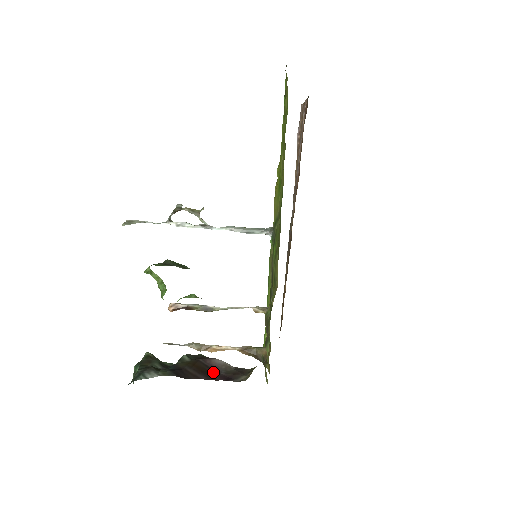
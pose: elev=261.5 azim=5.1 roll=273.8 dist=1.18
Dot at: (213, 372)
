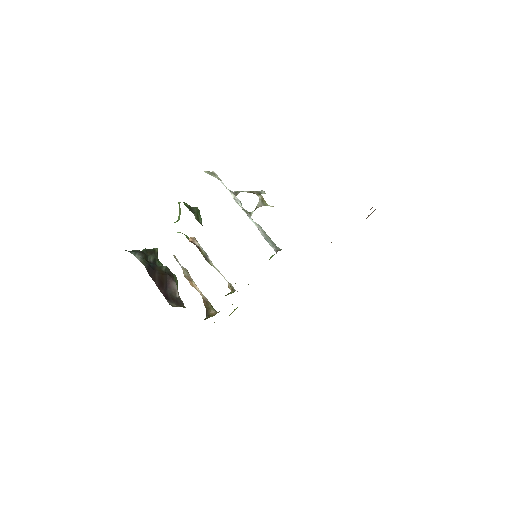
Dot at: (165, 287)
